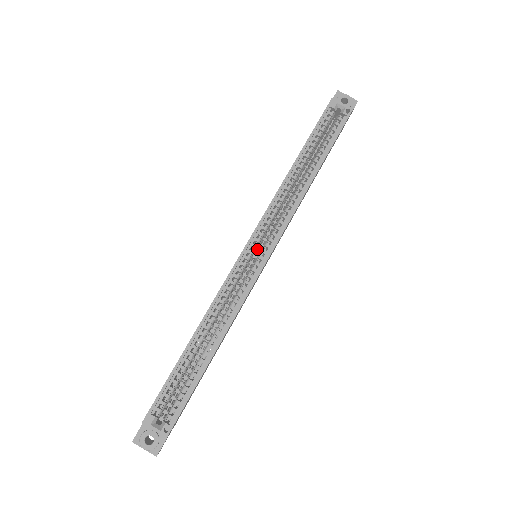
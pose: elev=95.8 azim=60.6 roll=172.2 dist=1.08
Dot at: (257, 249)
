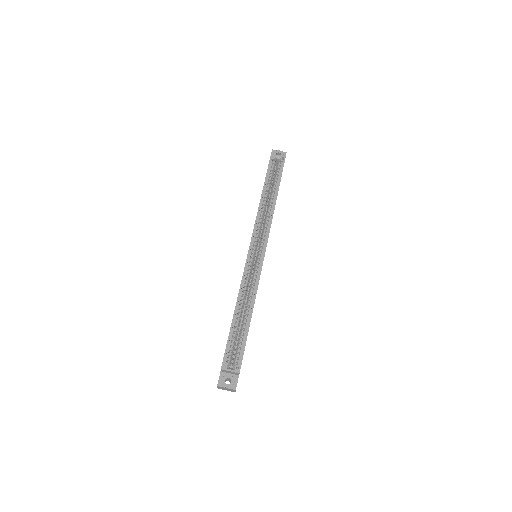
Dot at: occluded
